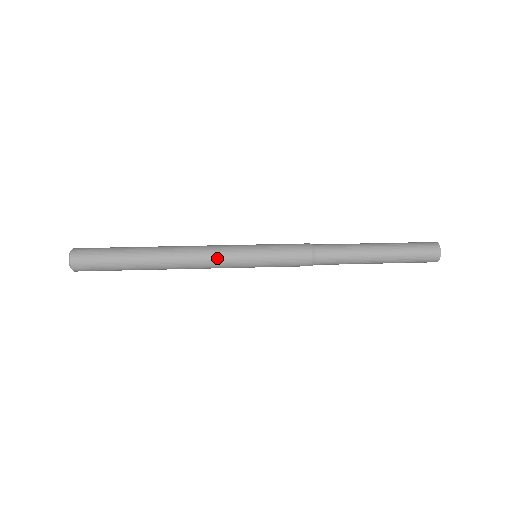
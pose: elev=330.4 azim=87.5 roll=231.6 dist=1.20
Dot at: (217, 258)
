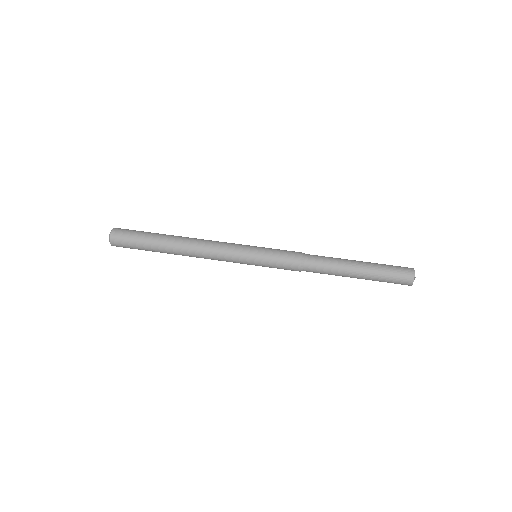
Dot at: (223, 256)
